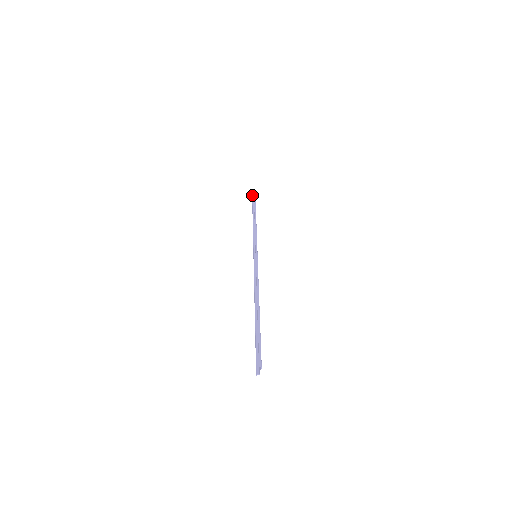
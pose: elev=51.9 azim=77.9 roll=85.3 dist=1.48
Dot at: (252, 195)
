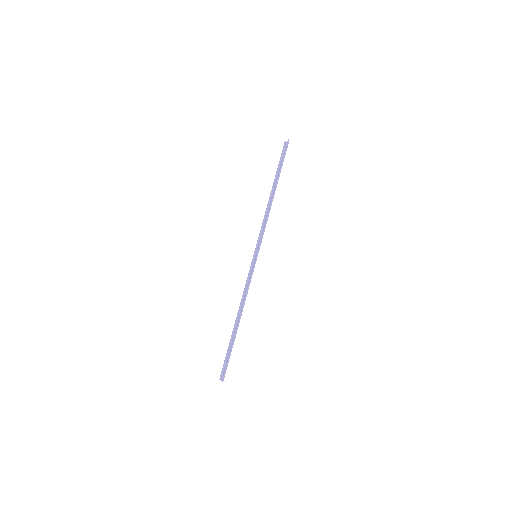
Dot at: (284, 144)
